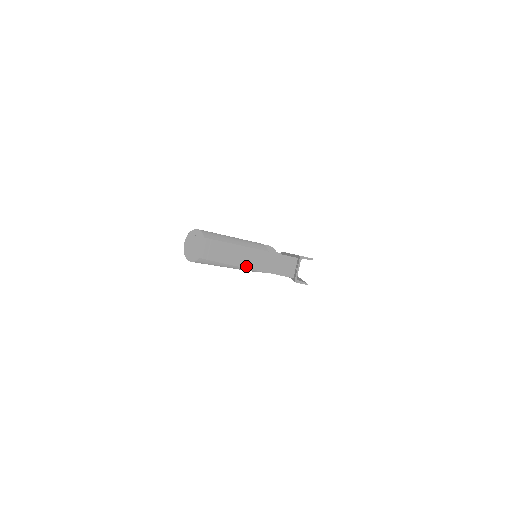
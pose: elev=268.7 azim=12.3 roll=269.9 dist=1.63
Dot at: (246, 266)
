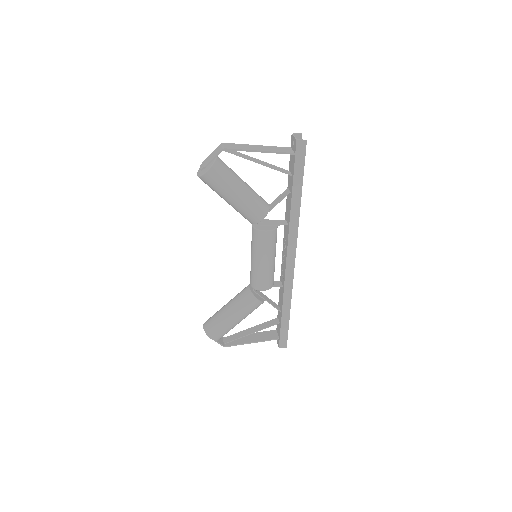
Dot at: (255, 150)
